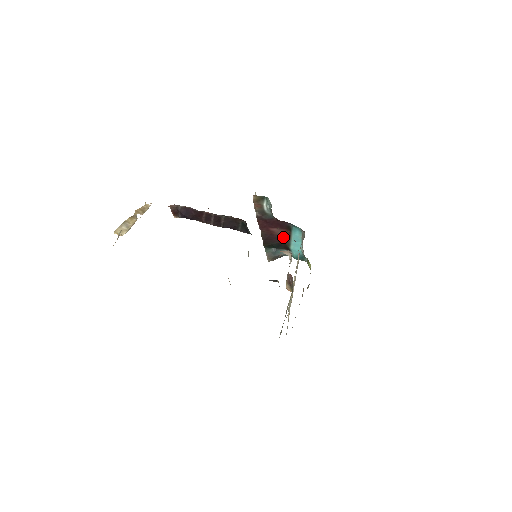
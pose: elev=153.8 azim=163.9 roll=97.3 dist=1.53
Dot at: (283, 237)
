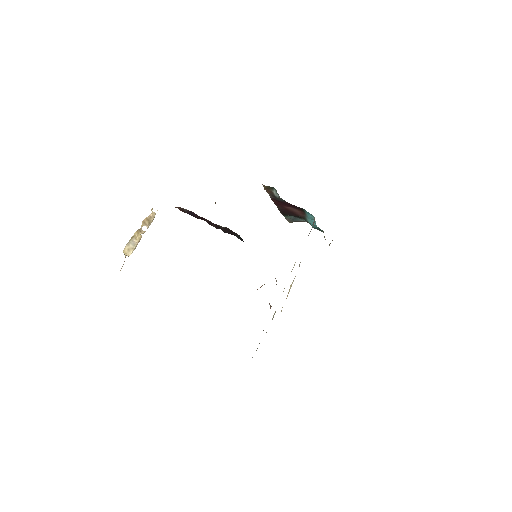
Dot at: (298, 213)
